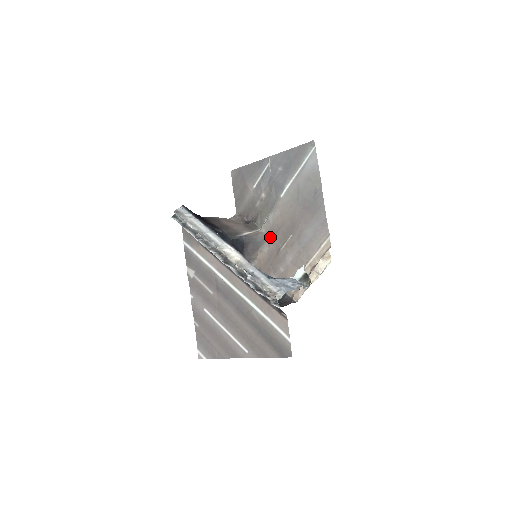
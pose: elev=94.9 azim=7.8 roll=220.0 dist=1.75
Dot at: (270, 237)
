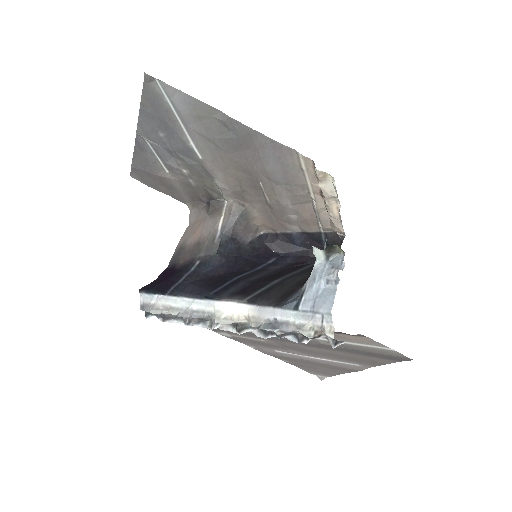
Dot at: (244, 200)
